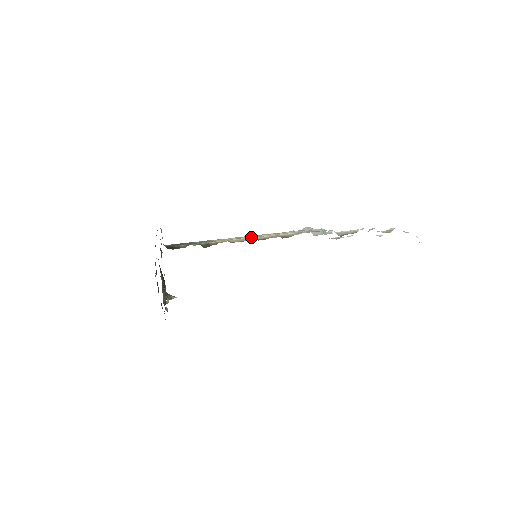
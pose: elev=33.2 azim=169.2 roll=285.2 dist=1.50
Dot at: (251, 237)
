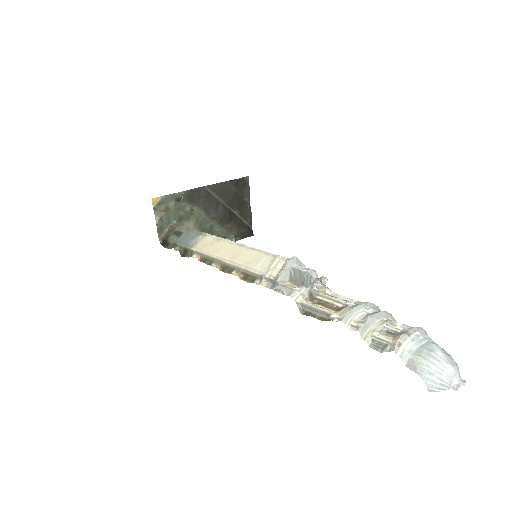
Dot at: (219, 259)
